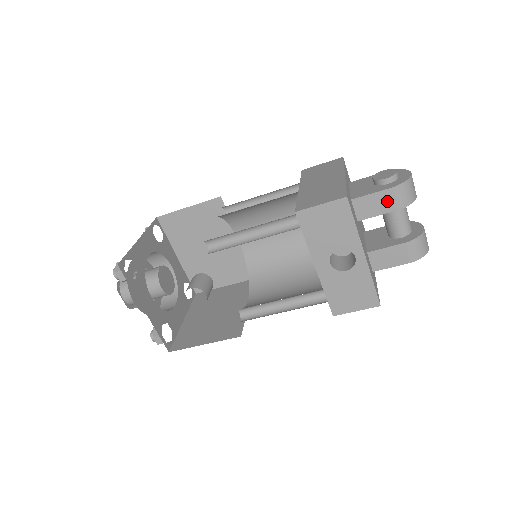
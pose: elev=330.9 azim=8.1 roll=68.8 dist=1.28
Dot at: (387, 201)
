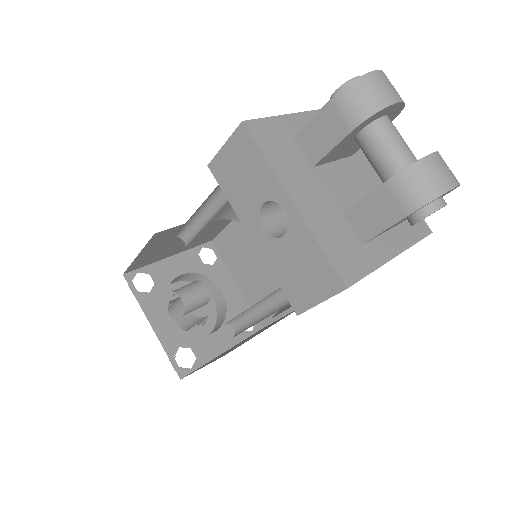
Dot at: (335, 121)
